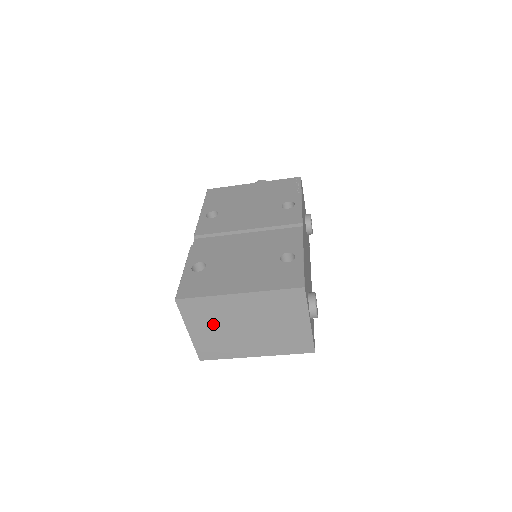
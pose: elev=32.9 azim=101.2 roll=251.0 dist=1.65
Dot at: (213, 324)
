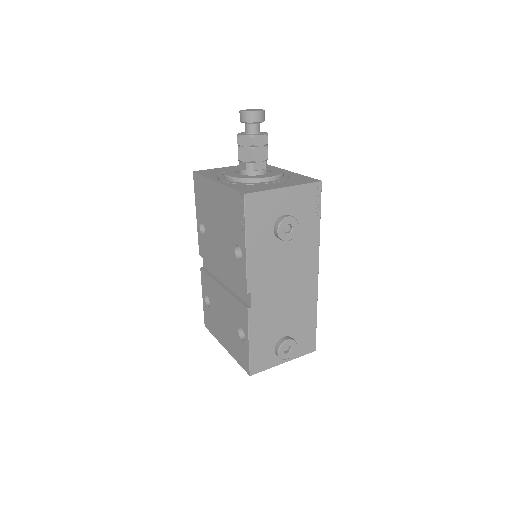
Dot at: occluded
